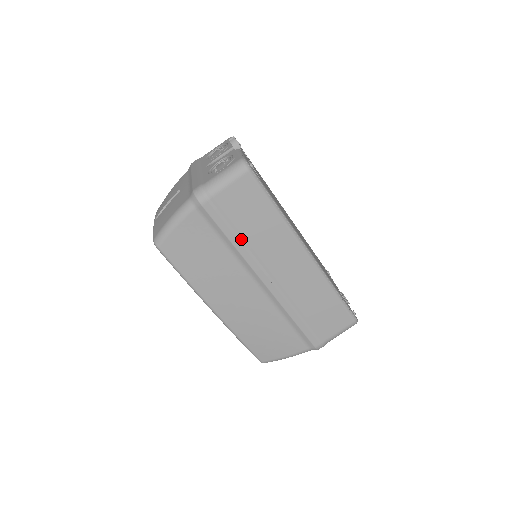
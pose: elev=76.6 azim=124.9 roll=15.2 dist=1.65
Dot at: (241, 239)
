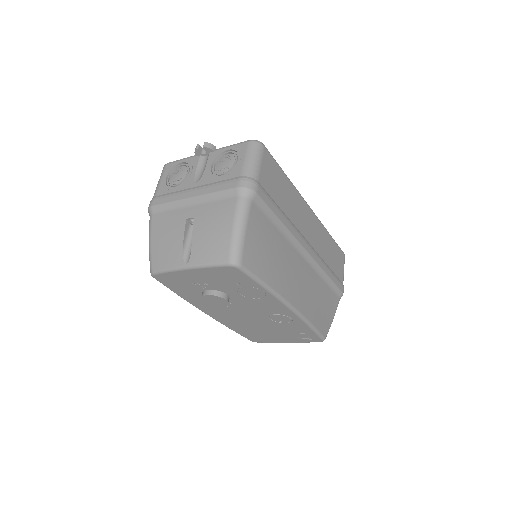
Dot at: (284, 215)
